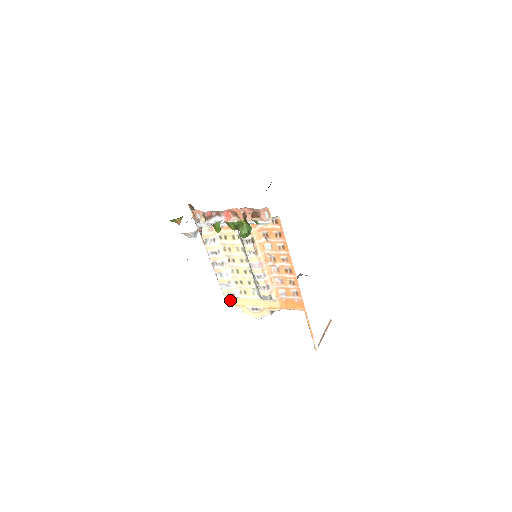
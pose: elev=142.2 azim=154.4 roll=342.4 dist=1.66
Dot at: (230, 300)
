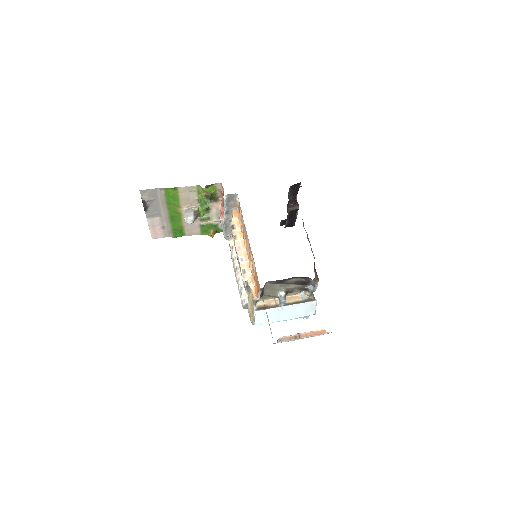
Dot at: (249, 314)
